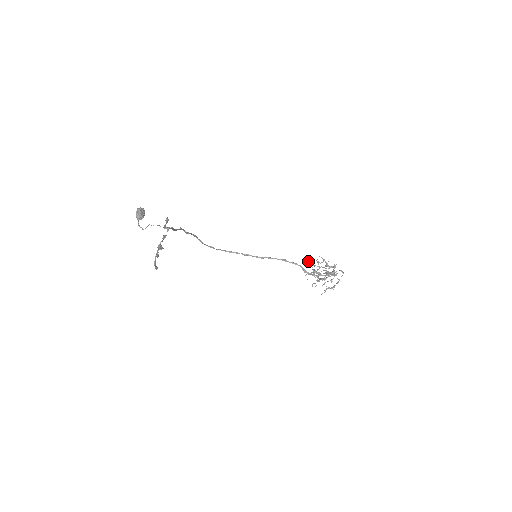
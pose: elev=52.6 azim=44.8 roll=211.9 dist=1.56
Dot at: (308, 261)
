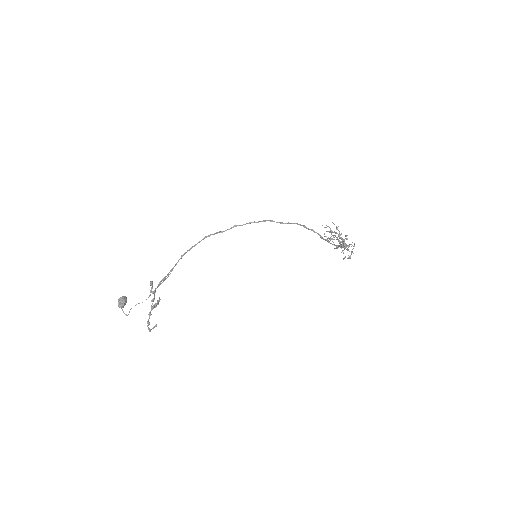
Dot at: (324, 227)
